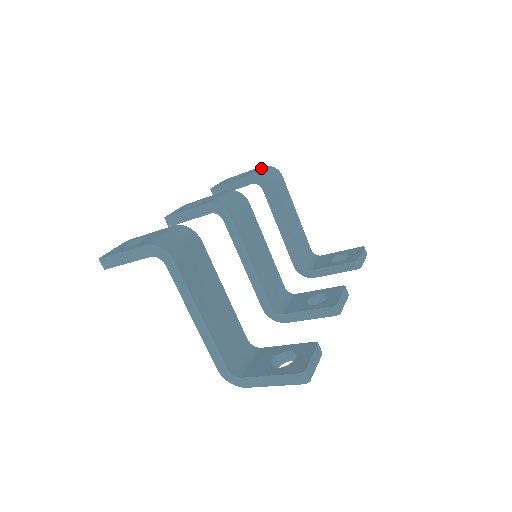
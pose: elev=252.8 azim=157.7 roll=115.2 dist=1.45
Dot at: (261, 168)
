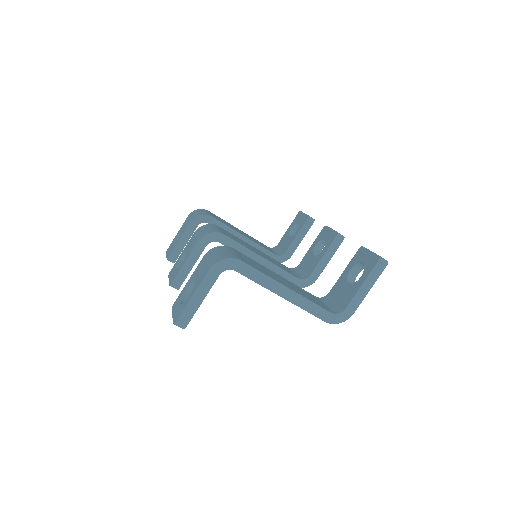
Dot at: (190, 215)
